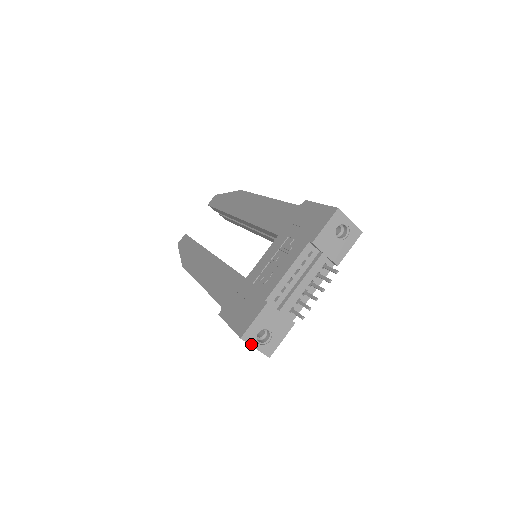
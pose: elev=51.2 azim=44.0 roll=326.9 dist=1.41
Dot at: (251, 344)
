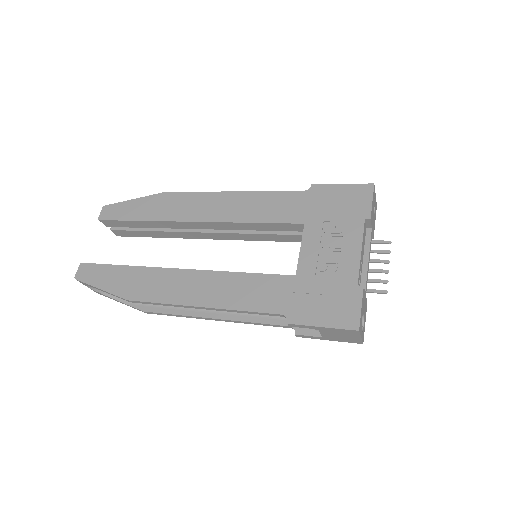
Dot at: (360, 334)
